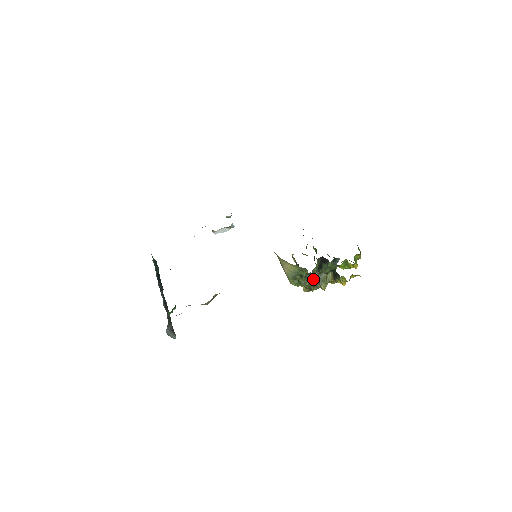
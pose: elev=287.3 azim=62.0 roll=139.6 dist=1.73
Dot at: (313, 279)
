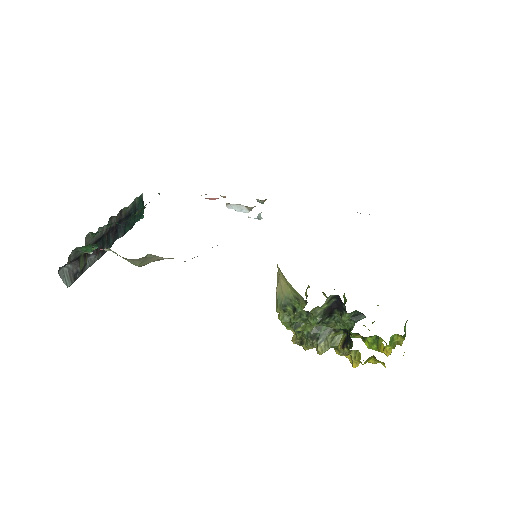
Dot at: (312, 328)
